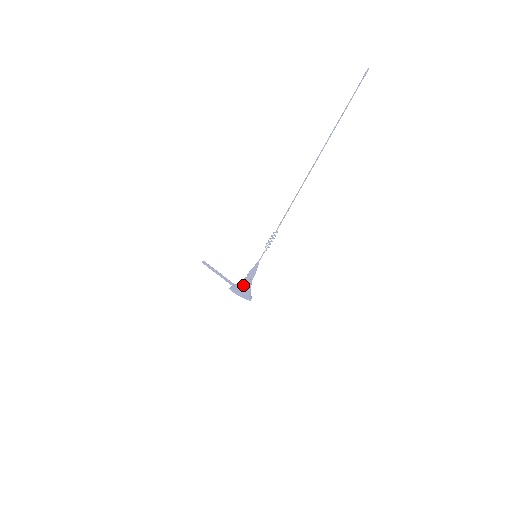
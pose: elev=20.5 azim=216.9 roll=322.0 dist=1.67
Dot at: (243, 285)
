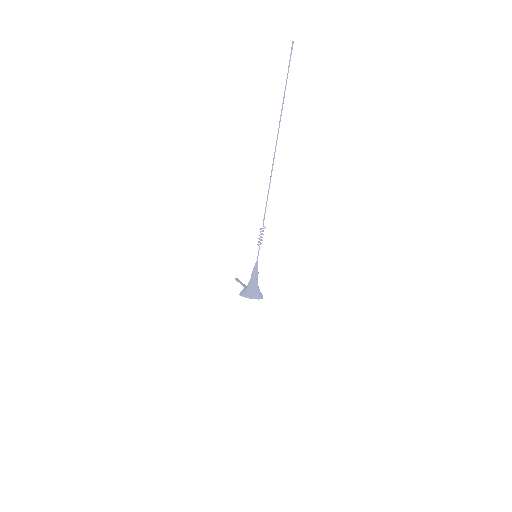
Dot at: (248, 286)
